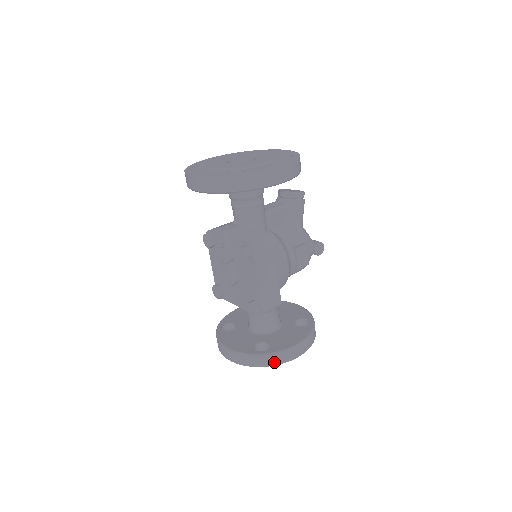
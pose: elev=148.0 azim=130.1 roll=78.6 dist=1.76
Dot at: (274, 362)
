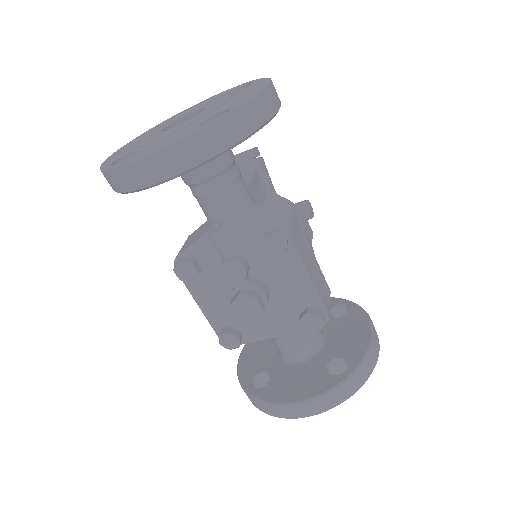
Dot at: (367, 373)
